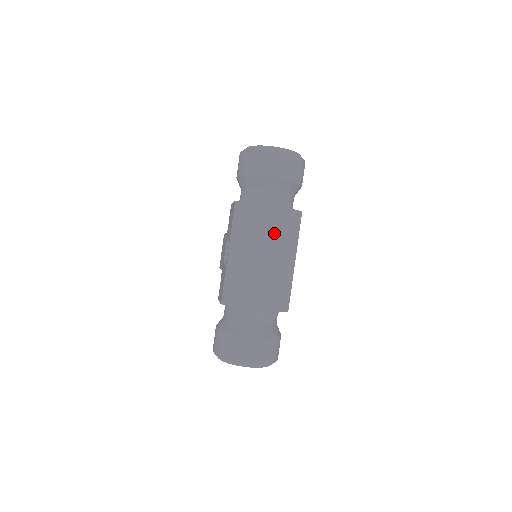
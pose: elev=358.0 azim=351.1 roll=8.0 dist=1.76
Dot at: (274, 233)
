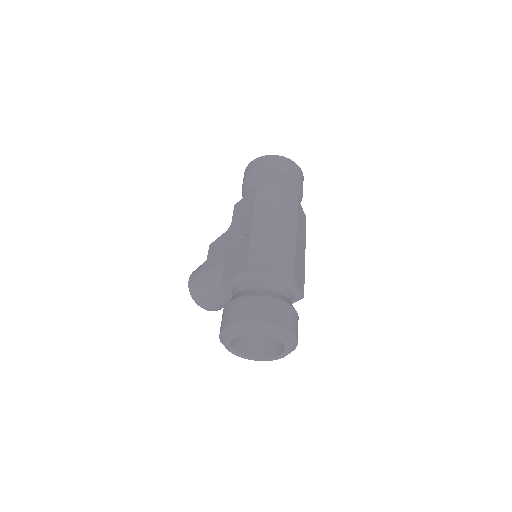
Dot at: (295, 216)
